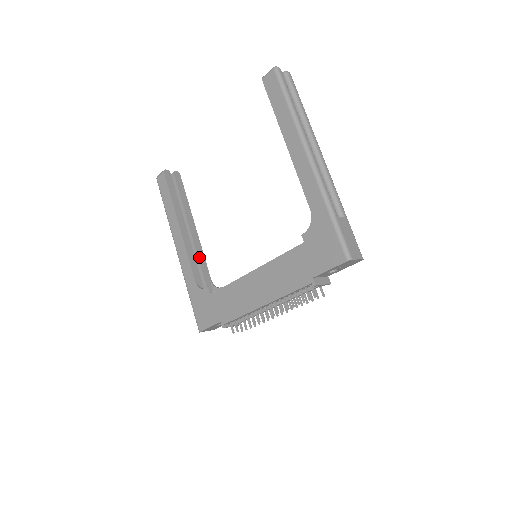
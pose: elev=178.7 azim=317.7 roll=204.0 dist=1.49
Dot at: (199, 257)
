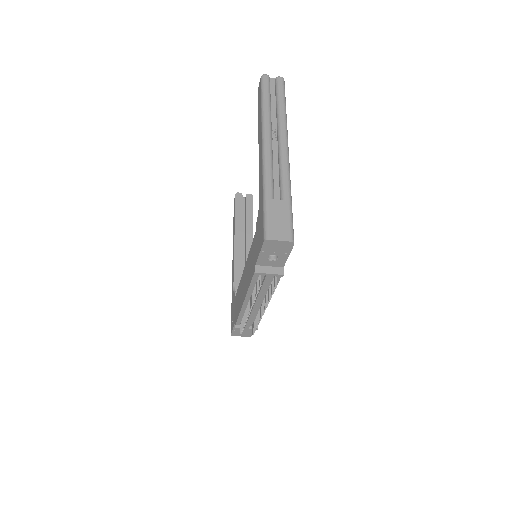
Dot at: occluded
